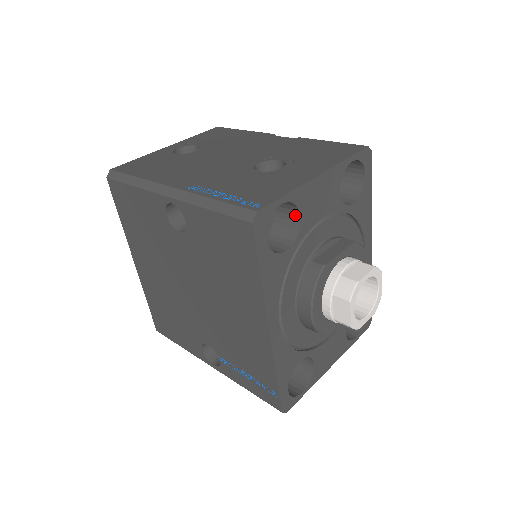
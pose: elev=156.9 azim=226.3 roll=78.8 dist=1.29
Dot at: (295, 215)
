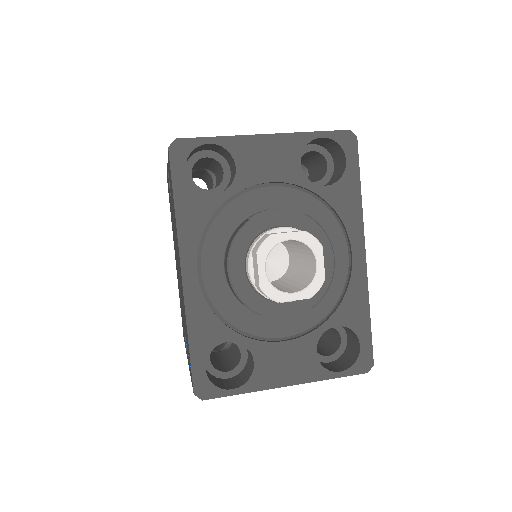
Dot at: (234, 167)
